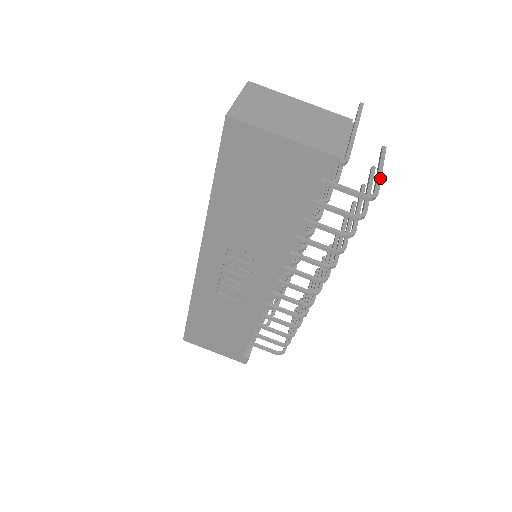
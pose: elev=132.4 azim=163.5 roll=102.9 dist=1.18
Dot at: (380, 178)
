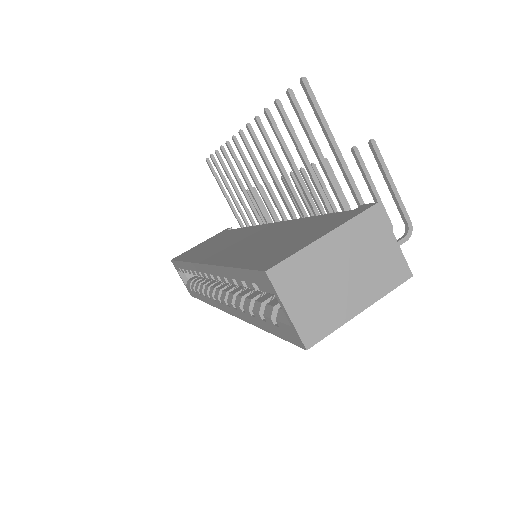
Dot at: (400, 199)
